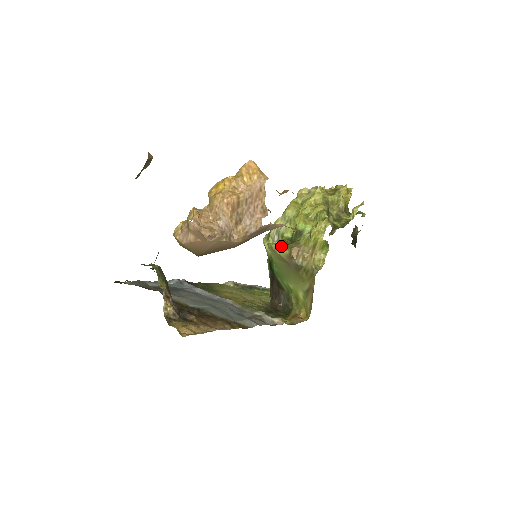
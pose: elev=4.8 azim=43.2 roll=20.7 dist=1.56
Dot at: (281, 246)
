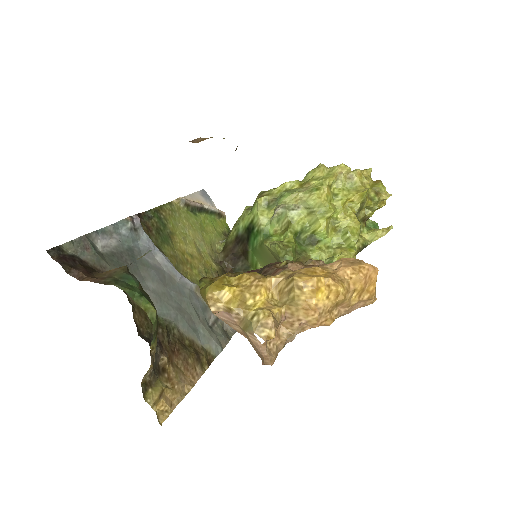
Dot at: (291, 259)
